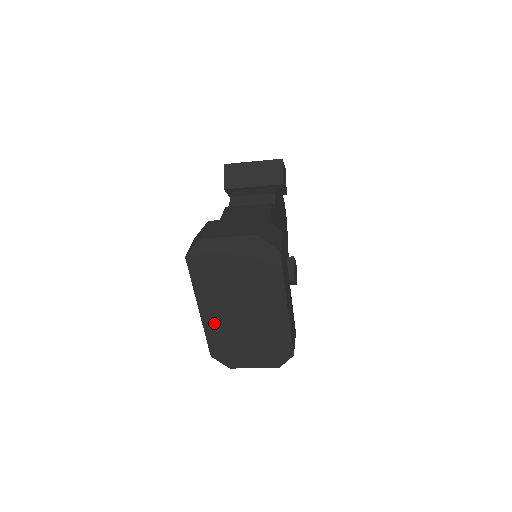
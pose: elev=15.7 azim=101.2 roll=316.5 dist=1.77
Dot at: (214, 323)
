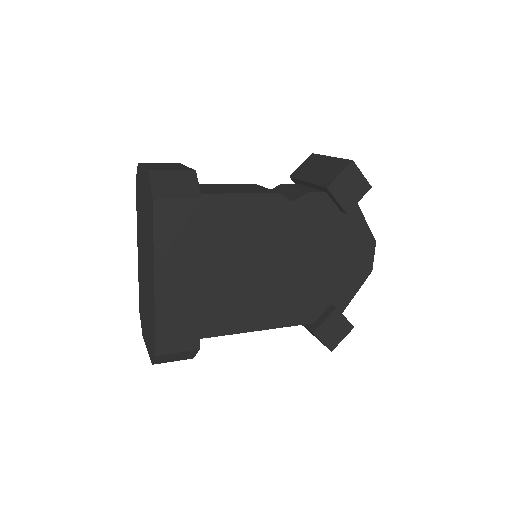
Dot at: (140, 271)
